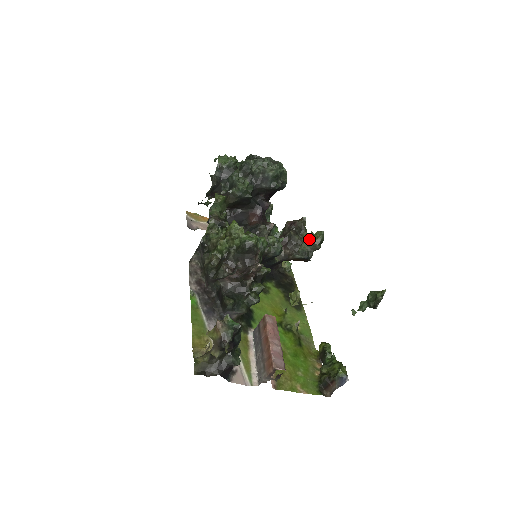
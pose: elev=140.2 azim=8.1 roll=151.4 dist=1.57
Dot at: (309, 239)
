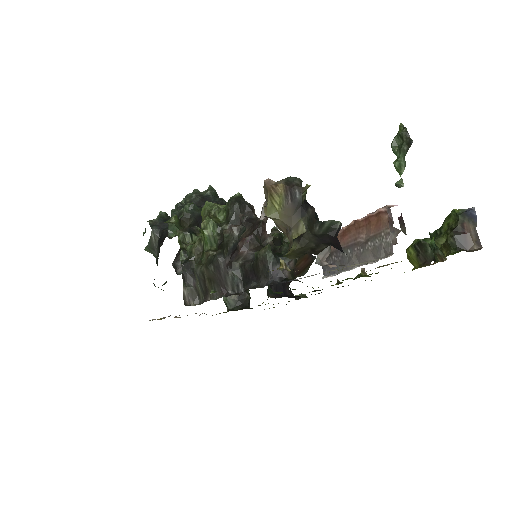
Dot at: occluded
